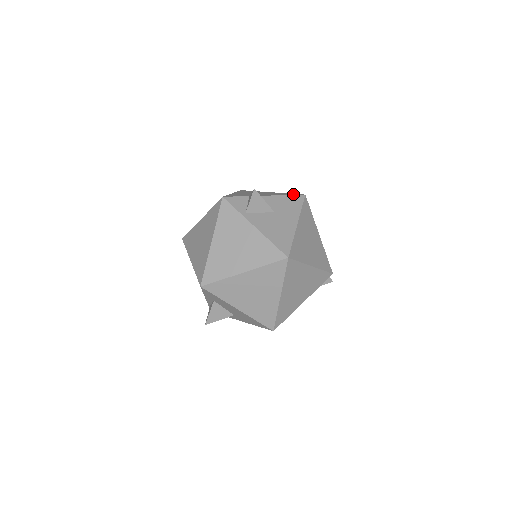
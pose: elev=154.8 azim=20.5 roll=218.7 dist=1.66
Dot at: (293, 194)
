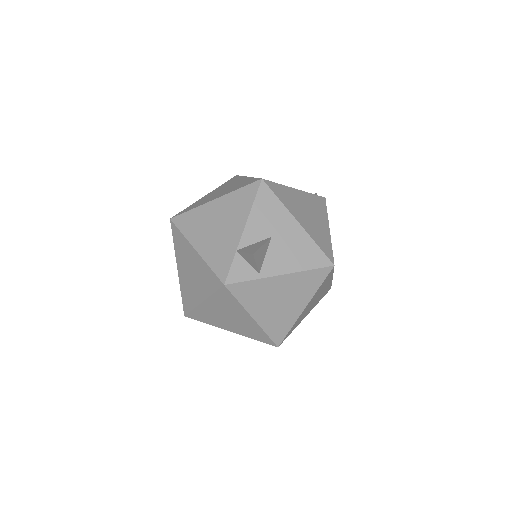
Dot at: (252, 191)
